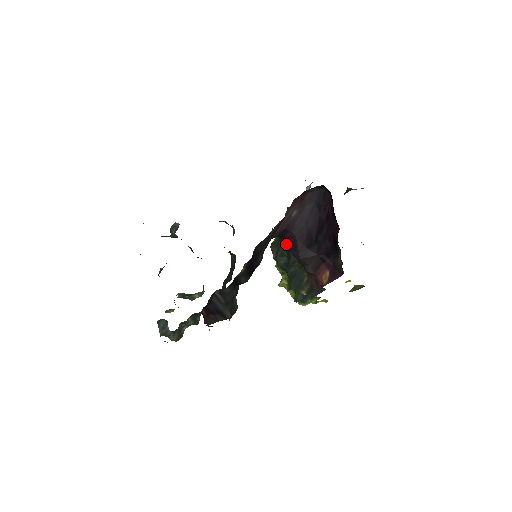
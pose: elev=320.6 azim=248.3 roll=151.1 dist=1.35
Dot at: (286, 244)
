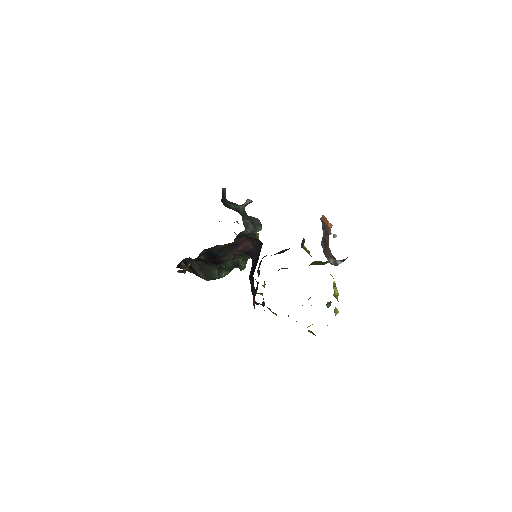
Dot at: occluded
